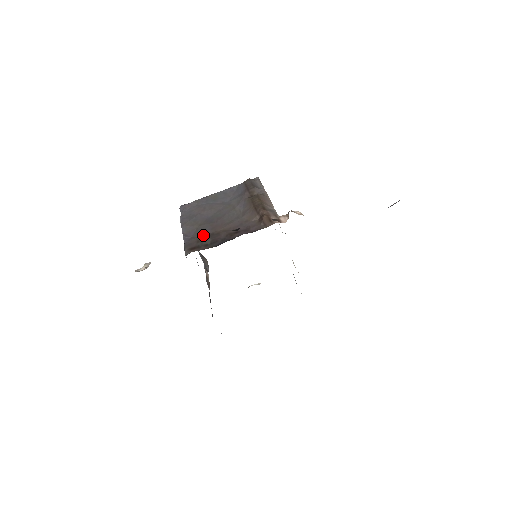
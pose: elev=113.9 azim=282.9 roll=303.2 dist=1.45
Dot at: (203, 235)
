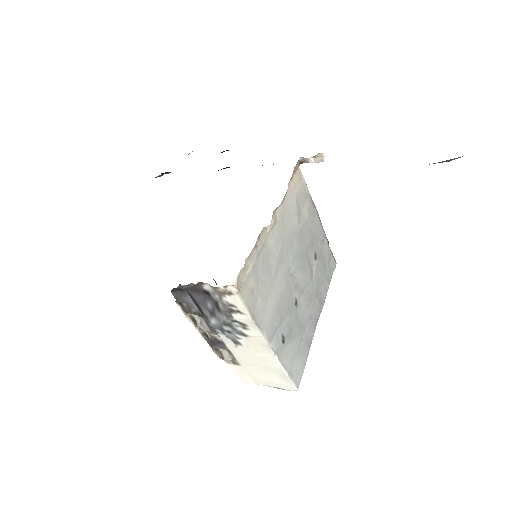
Dot at: occluded
